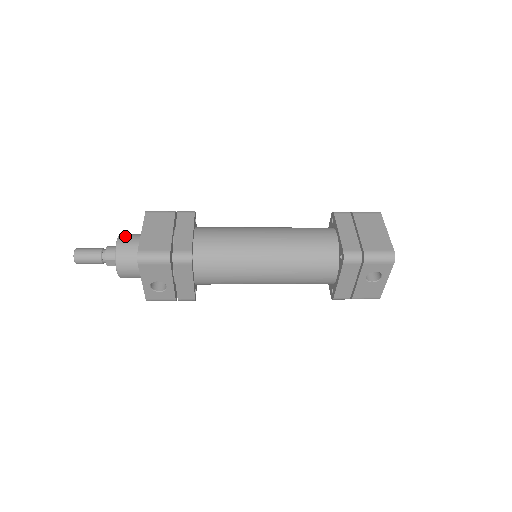
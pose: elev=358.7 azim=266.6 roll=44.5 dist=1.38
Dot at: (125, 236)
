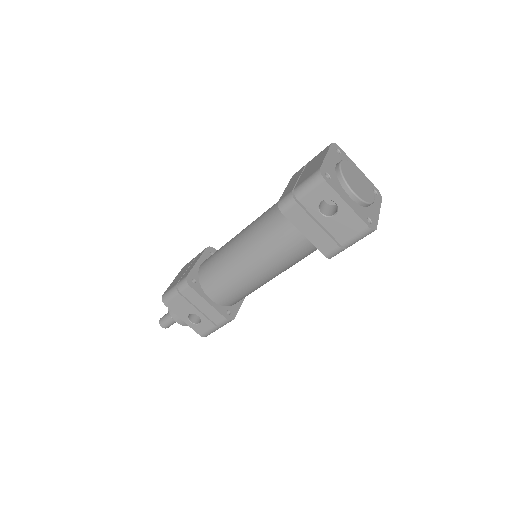
Dot at: occluded
